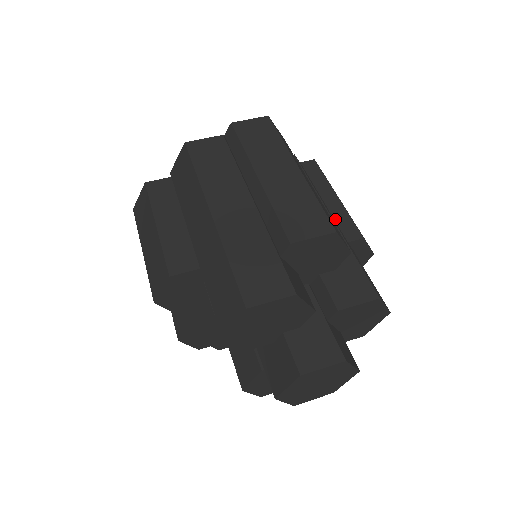
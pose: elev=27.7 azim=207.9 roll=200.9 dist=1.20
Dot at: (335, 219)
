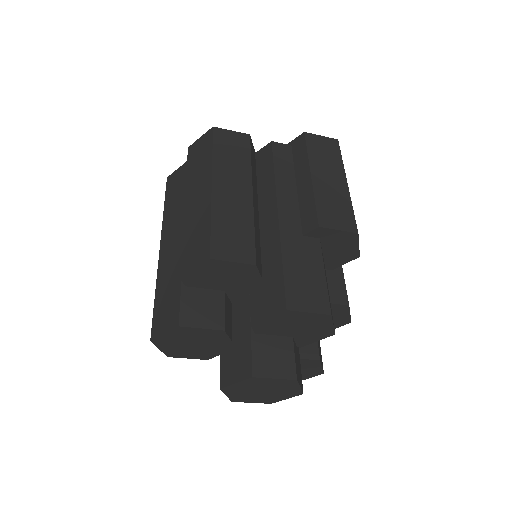
Dot at: (300, 208)
